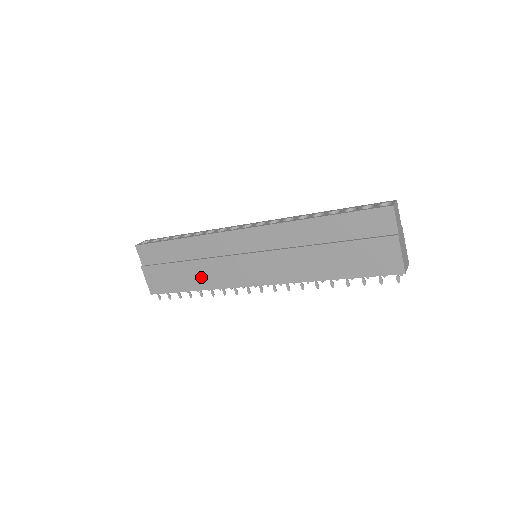
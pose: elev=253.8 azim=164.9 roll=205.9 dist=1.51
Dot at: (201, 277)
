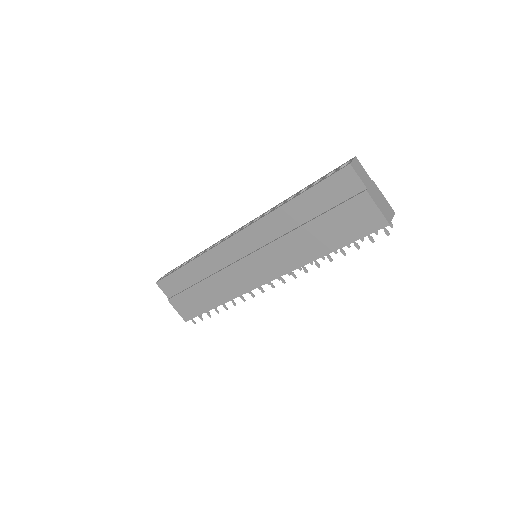
Dot at: (218, 292)
